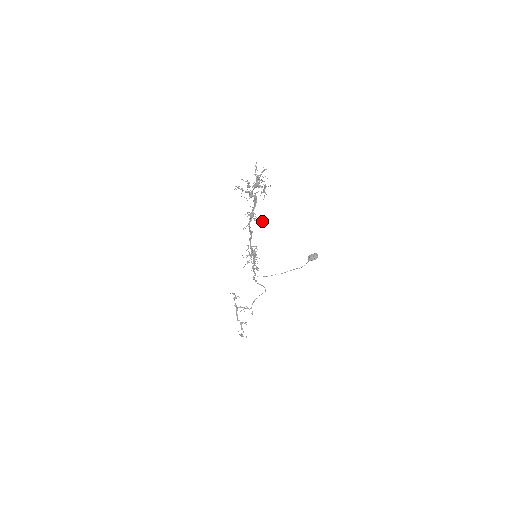
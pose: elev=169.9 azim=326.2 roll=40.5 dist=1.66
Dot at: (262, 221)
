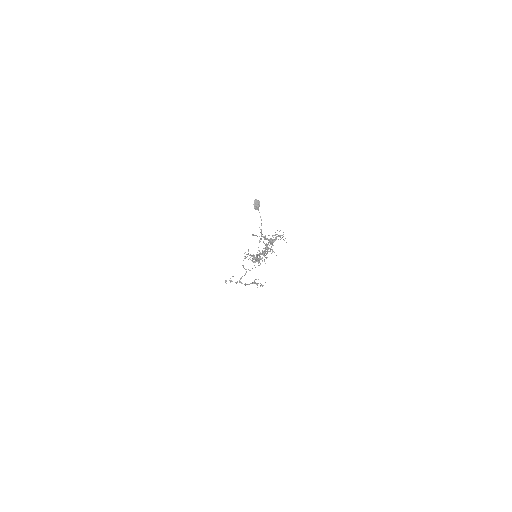
Dot at: occluded
